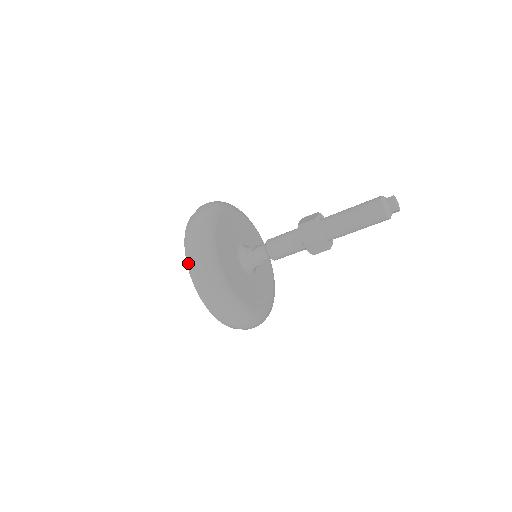
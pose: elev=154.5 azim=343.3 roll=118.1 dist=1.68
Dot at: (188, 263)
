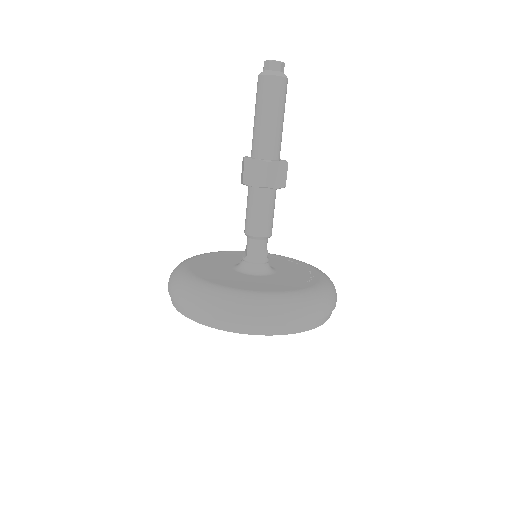
Dot at: (211, 325)
